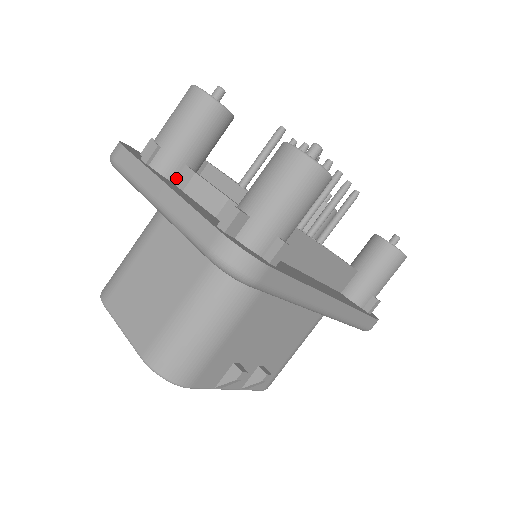
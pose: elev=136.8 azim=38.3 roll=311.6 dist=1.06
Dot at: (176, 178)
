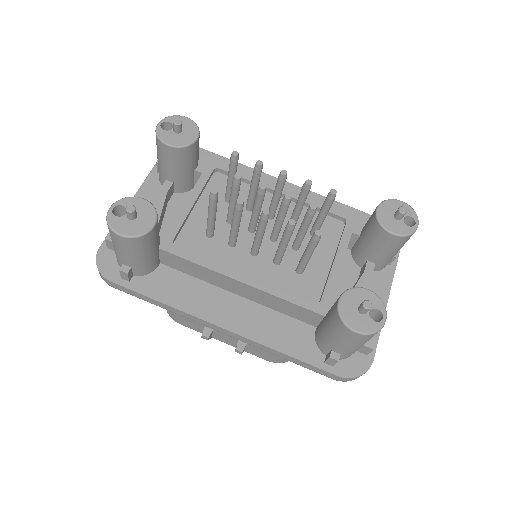
Dot at: occluded
